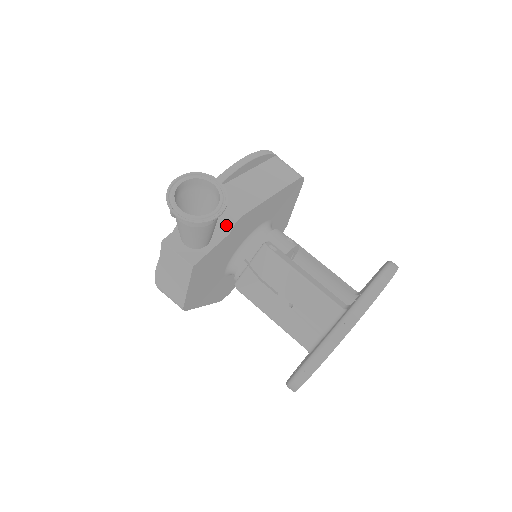
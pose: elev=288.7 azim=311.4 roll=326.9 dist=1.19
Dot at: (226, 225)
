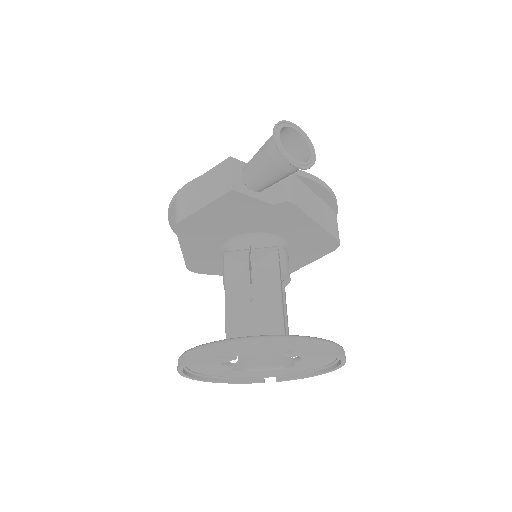
Dot at: (277, 197)
